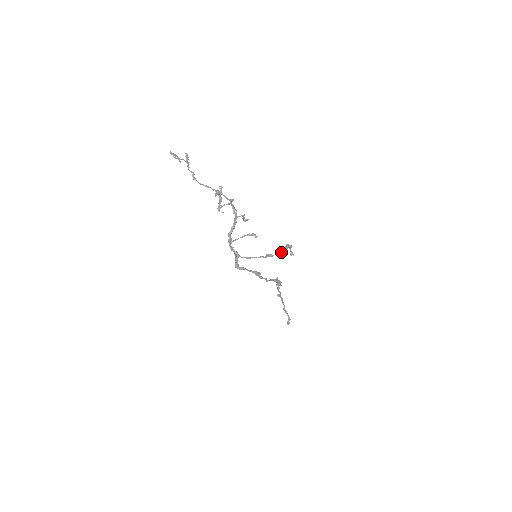
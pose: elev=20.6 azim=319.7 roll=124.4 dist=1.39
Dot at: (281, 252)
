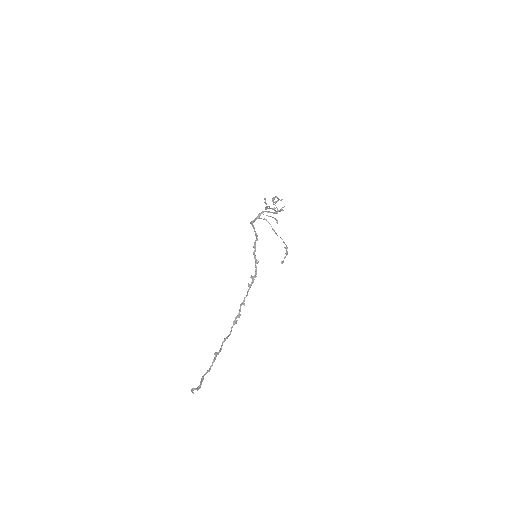
Dot at: occluded
